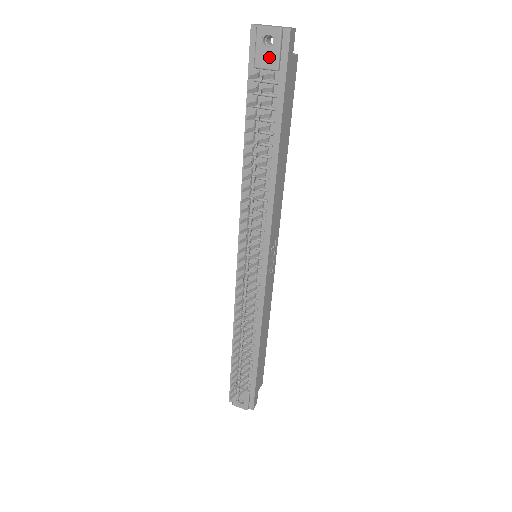
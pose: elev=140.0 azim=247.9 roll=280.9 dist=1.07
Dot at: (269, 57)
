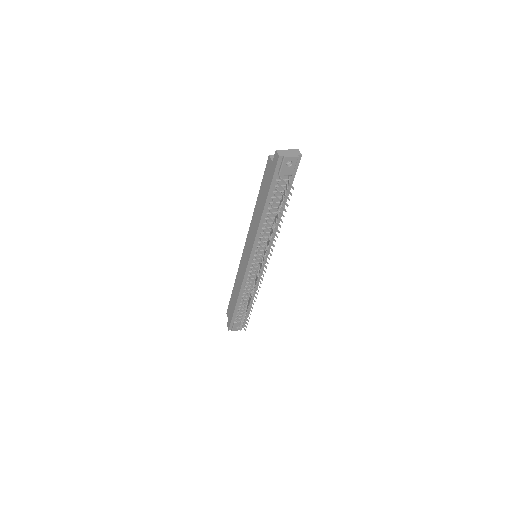
Dot at: (289, 170)
